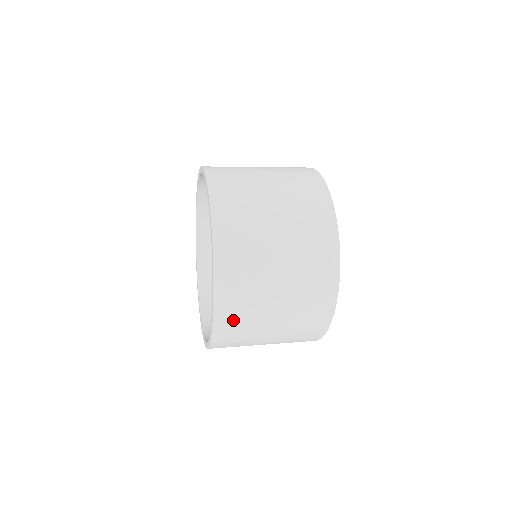
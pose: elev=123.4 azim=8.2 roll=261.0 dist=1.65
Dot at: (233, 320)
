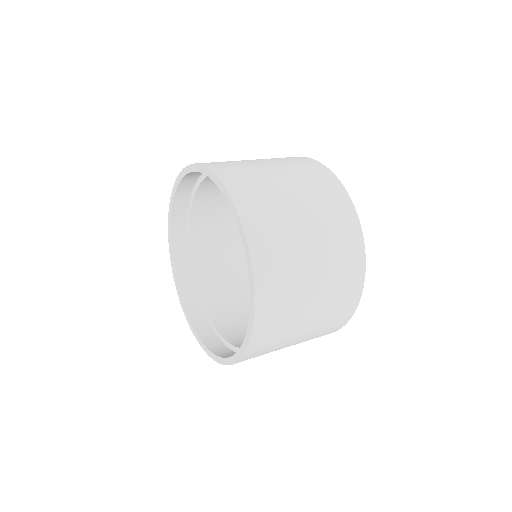
Dot at: occluded
